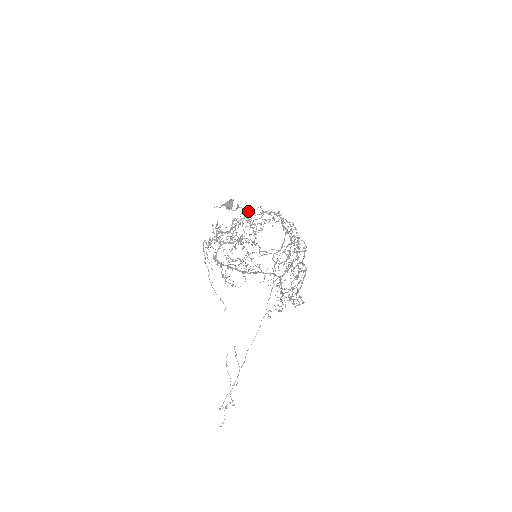
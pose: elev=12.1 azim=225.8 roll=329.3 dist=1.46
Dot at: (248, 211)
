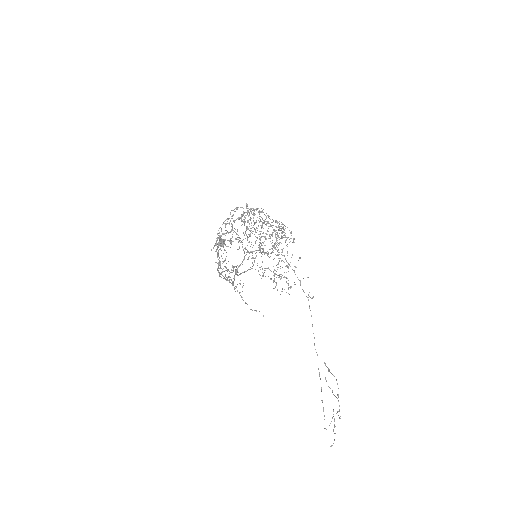
Dot at: (258, 247)
